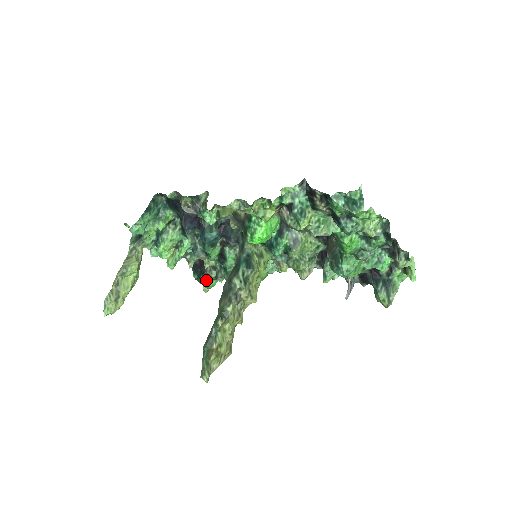
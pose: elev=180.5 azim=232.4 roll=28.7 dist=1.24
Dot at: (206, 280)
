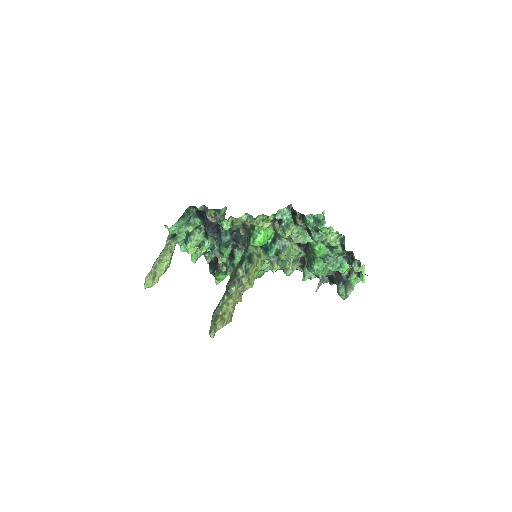
Dot at: (218, 274)
